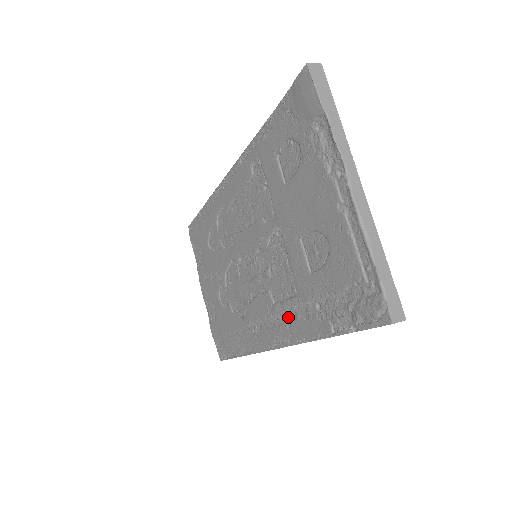
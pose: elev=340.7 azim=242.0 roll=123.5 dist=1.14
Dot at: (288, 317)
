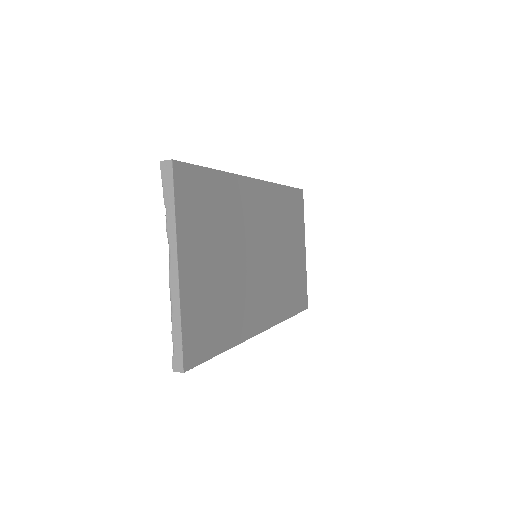
Dot at: occluded
